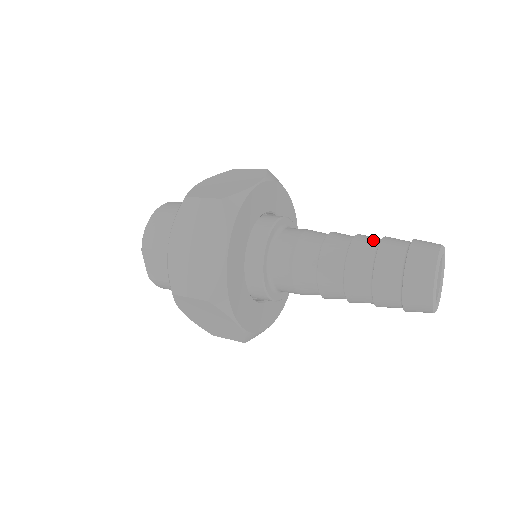
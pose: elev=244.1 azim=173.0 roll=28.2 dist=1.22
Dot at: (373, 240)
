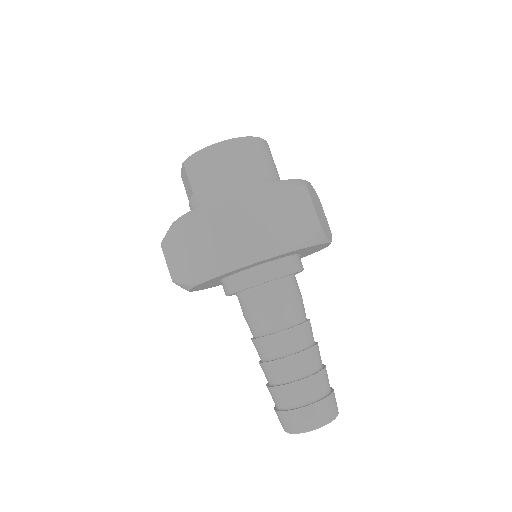
Dot at: (304, 369)
